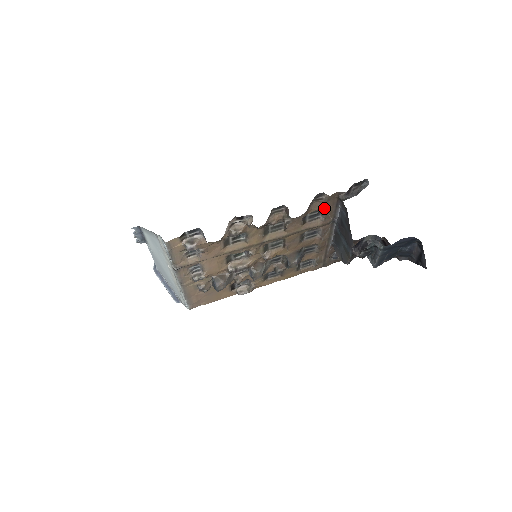
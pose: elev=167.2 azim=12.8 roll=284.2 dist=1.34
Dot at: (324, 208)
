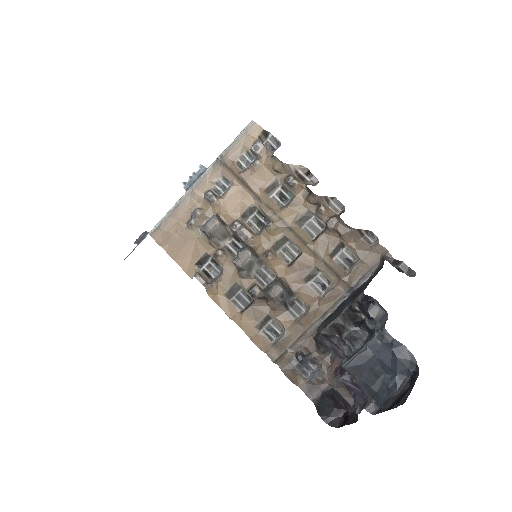
Dot at: (362, 257)
